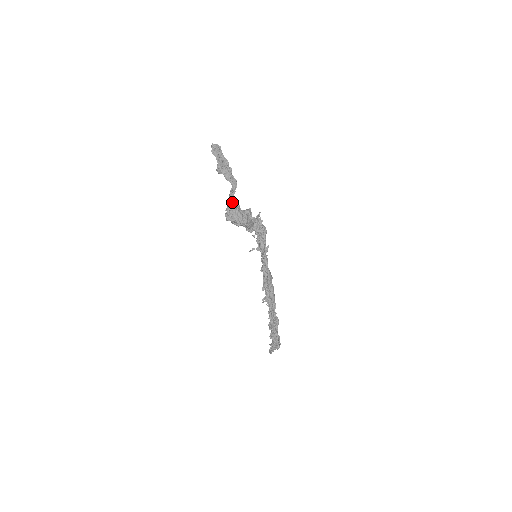
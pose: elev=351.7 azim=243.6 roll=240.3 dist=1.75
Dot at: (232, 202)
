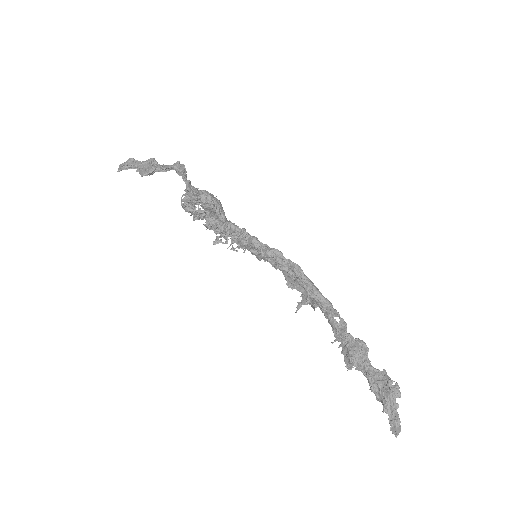
Dot at: occluded
